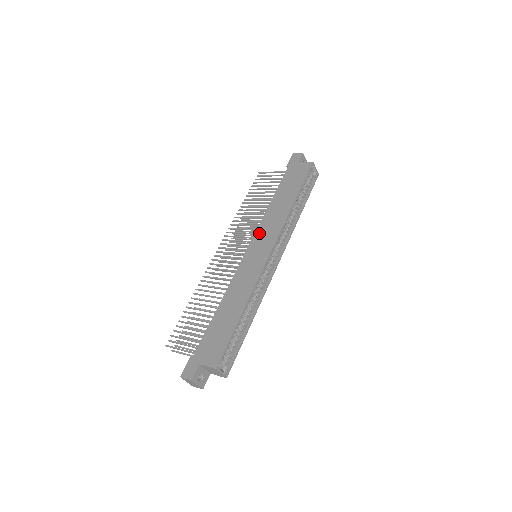
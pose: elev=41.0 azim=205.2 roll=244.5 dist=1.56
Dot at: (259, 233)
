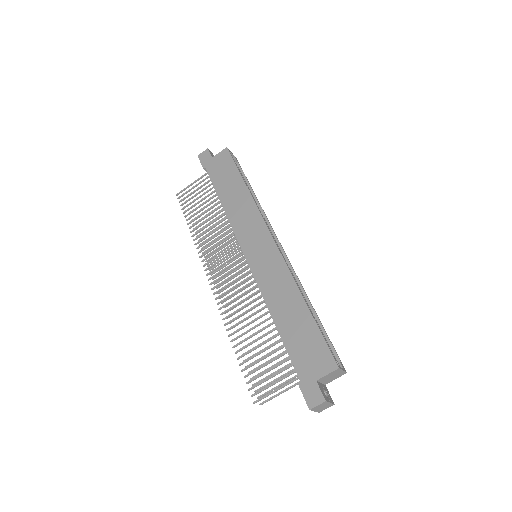
Dot at: (241, 234)
